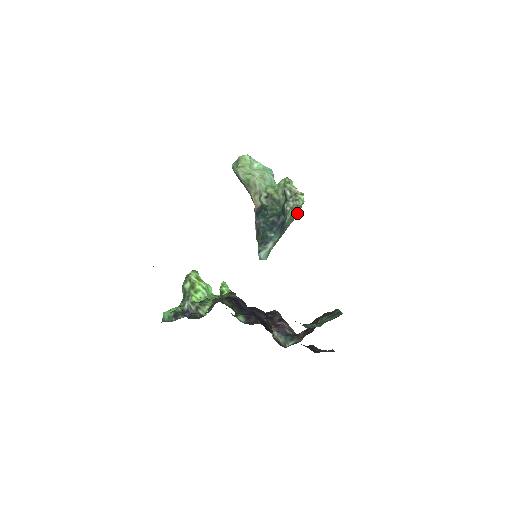
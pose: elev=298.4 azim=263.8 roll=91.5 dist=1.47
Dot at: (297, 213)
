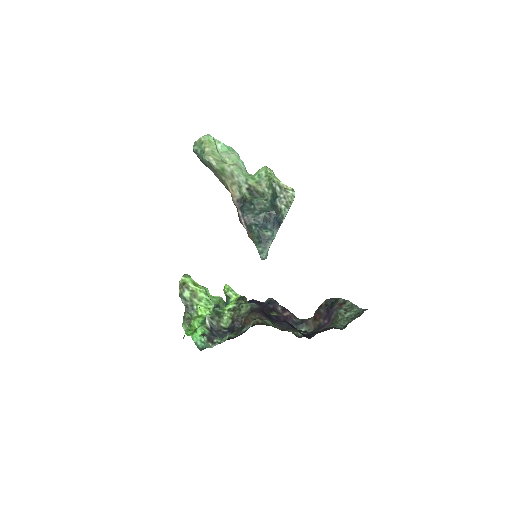
Dot at: occluded
